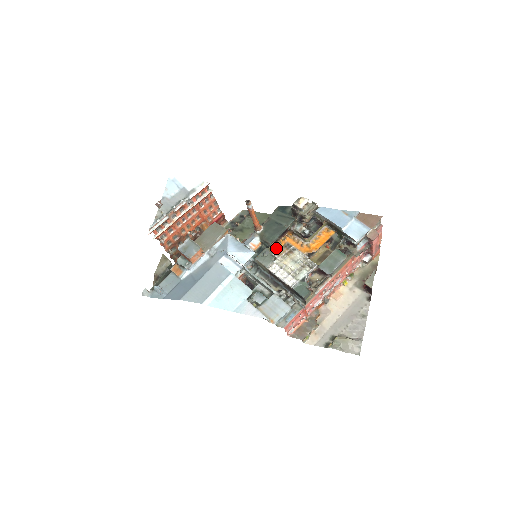
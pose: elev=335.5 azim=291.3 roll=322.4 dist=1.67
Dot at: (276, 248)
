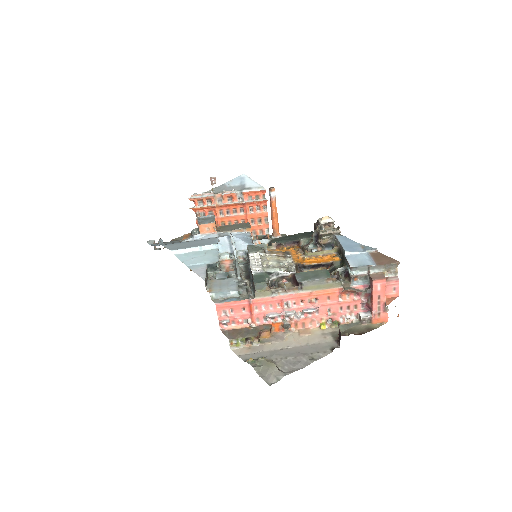
Dot at: (275, 250)
